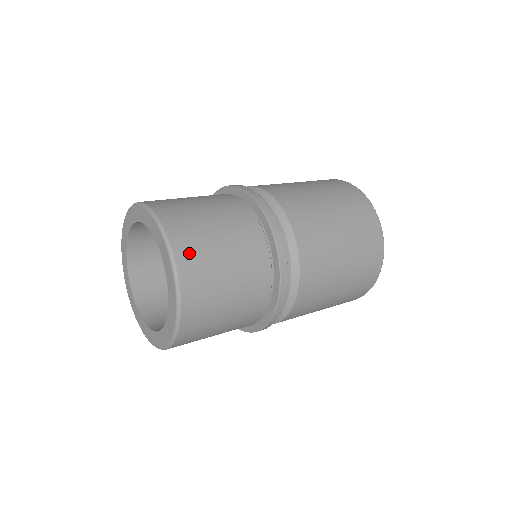
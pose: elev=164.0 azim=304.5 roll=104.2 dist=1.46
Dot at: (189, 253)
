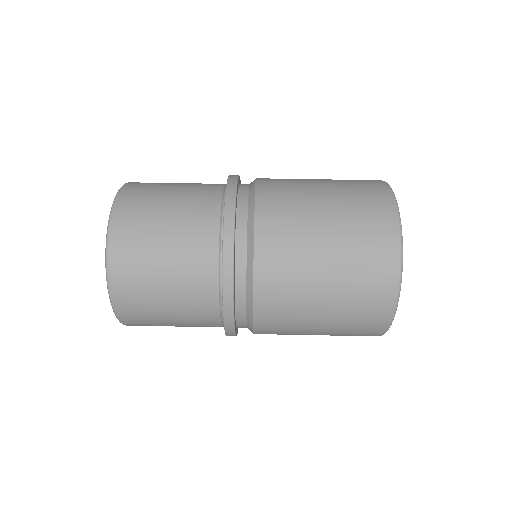
Dot at: (125, 245)
